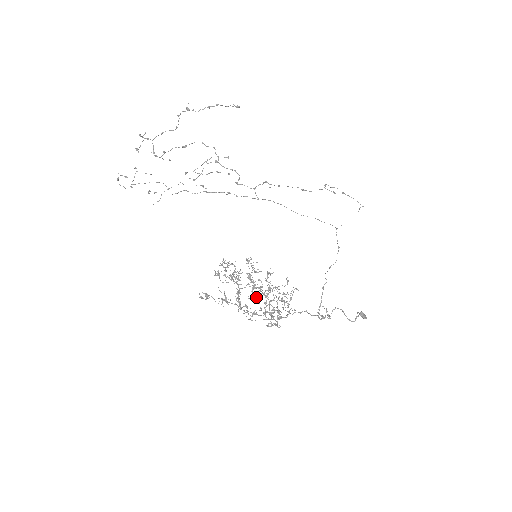
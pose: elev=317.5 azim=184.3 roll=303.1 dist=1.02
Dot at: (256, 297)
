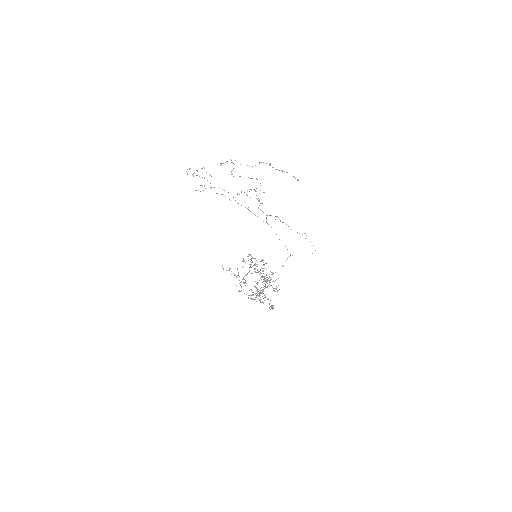
Dot at: occluded
